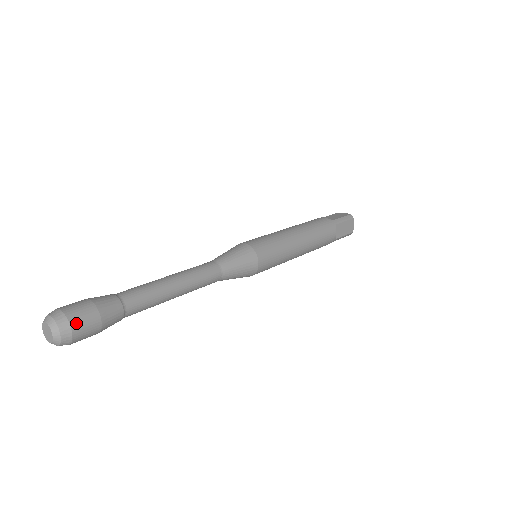
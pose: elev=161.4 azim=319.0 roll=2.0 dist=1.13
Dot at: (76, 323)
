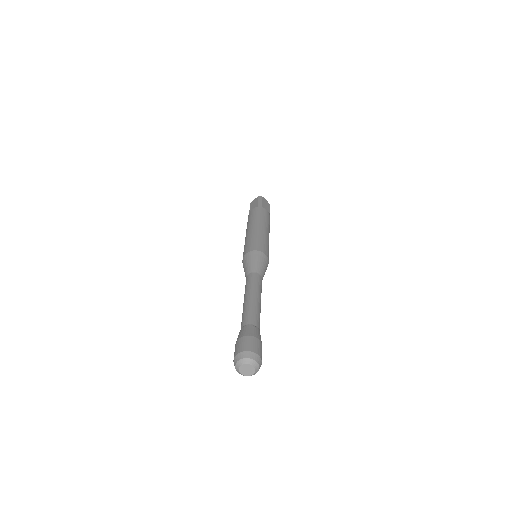
Dot at: (254, 349)
